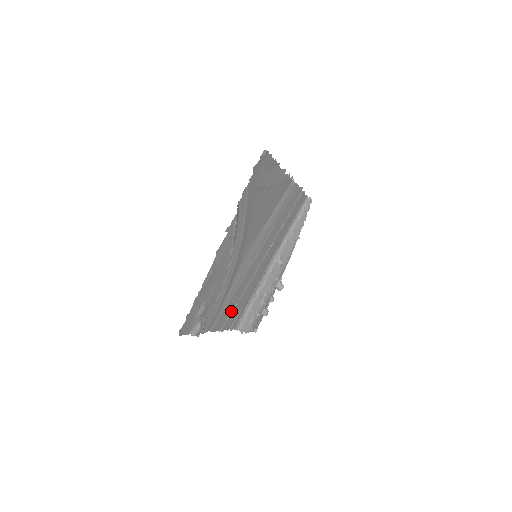
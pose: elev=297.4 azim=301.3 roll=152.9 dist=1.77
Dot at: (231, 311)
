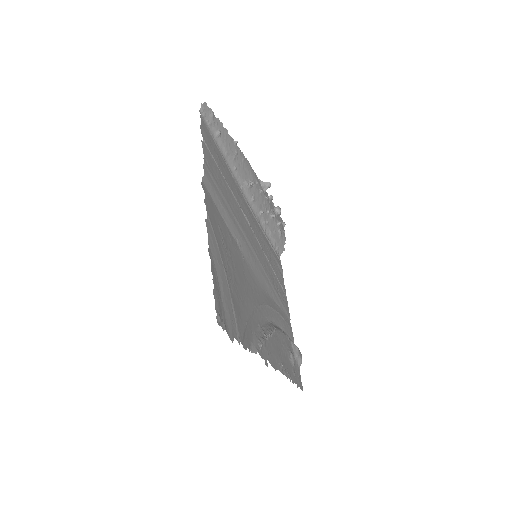
Dot at: (278, 283)
